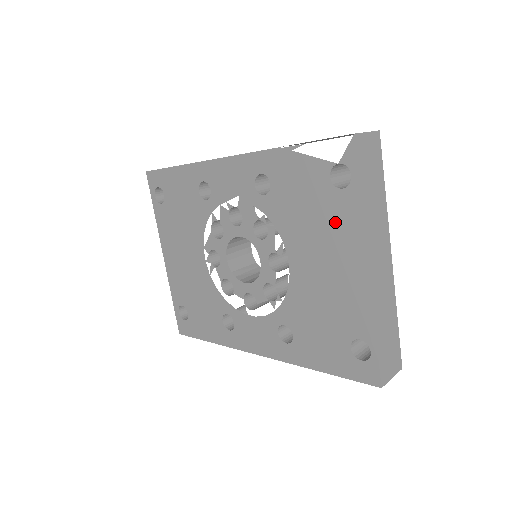
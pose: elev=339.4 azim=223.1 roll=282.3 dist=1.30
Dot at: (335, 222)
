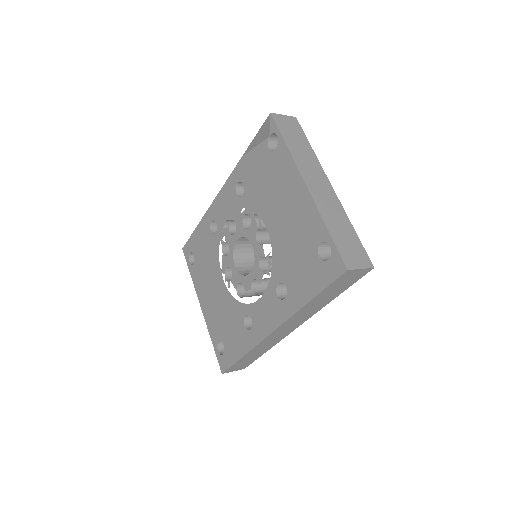
Dot at: (279, 173)
